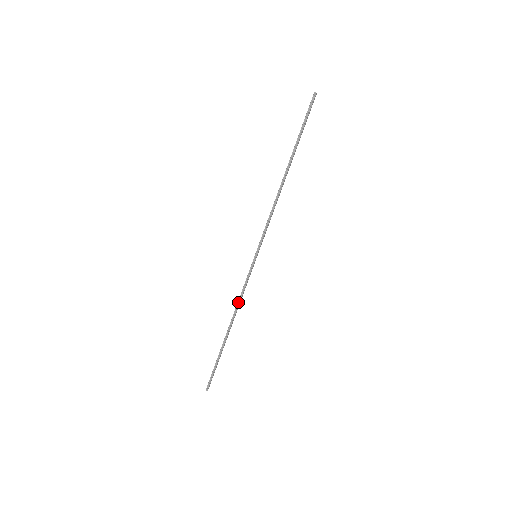
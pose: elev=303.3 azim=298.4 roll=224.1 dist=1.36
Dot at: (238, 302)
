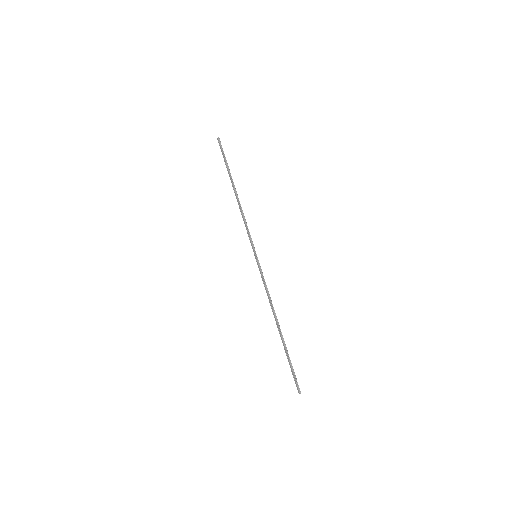
Dot at: (269, 298)
